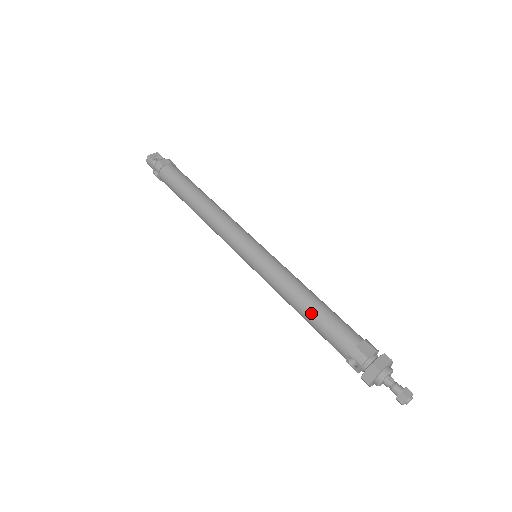
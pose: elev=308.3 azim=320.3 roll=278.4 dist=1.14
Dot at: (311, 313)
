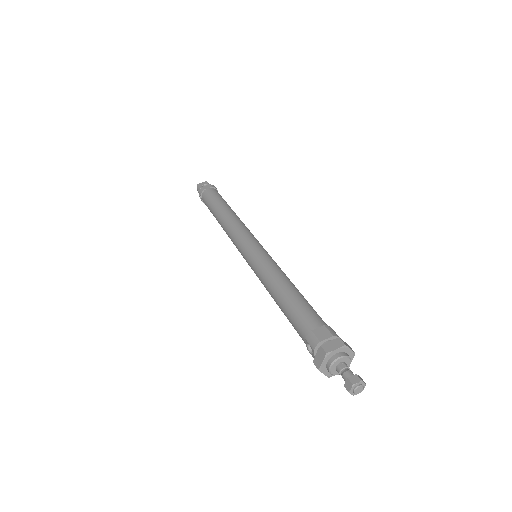
Dot at: (282, 301)
